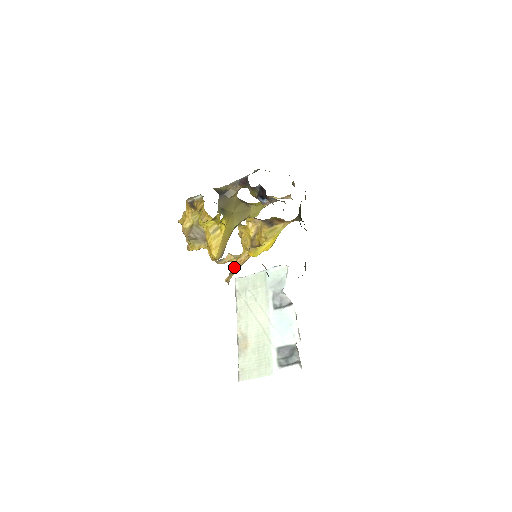
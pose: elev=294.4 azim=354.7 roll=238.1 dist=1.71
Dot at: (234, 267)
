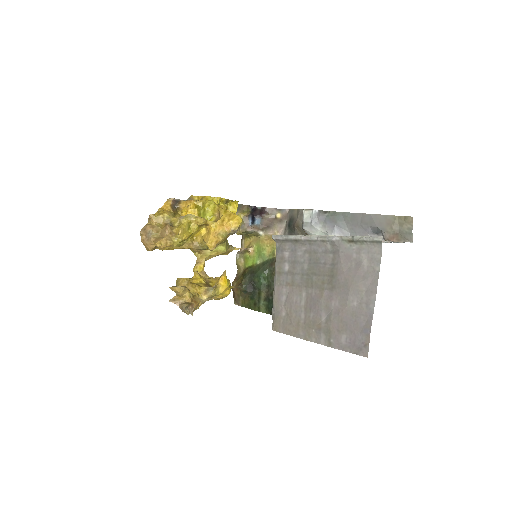
Dot at: occluded
